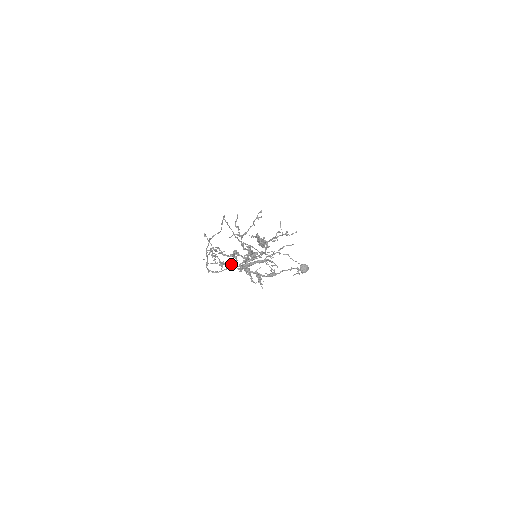
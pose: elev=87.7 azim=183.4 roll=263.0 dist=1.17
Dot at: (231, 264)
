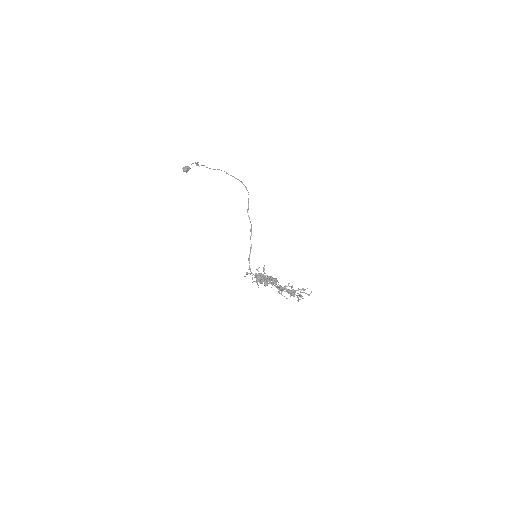
Dot at: occluded
